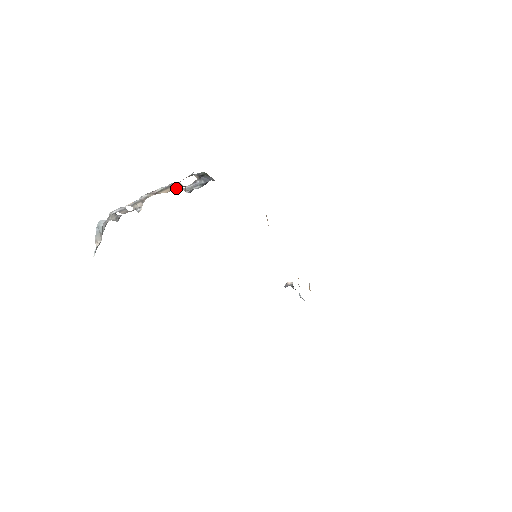
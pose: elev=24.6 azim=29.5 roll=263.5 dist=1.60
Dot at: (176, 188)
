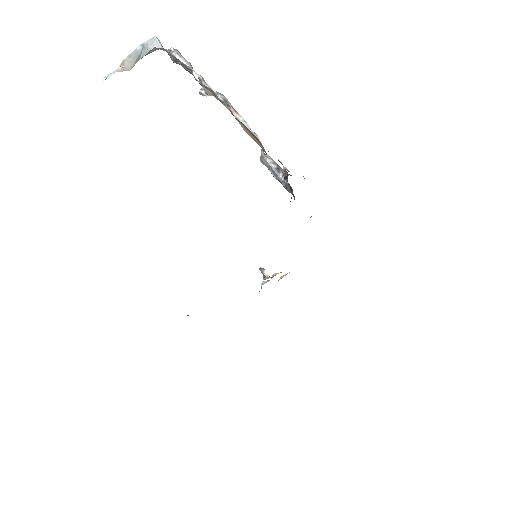
Dot at: (257, 142)
